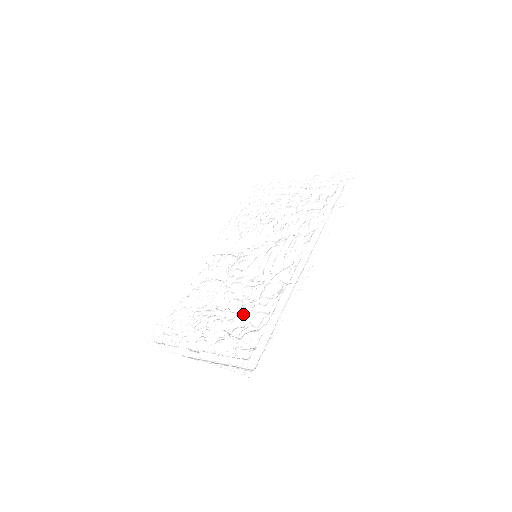
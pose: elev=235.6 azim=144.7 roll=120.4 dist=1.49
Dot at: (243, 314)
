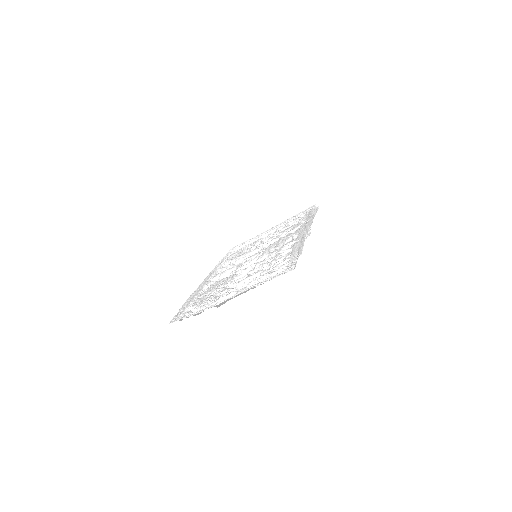
Dot at: occluded
